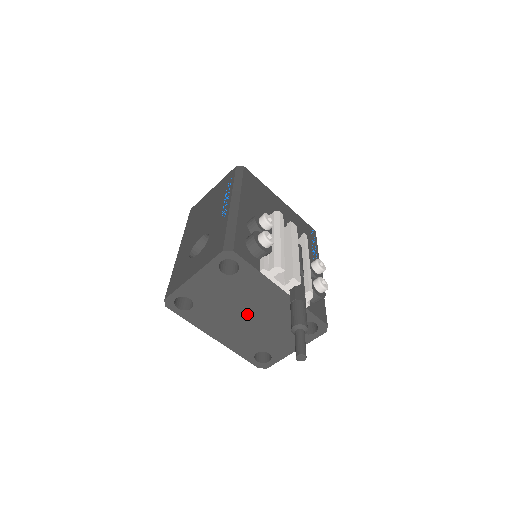
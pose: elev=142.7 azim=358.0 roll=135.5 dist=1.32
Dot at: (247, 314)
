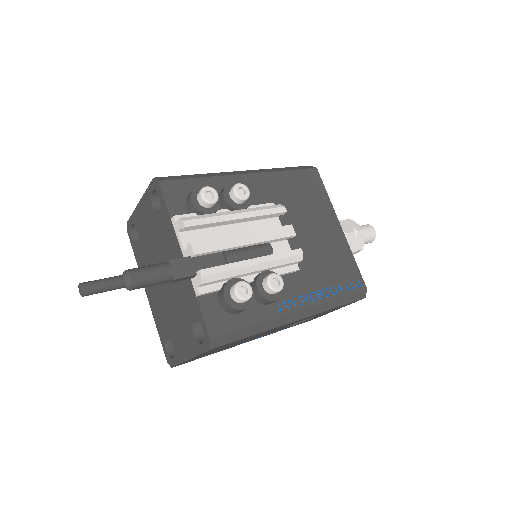
Dot at: occluded
